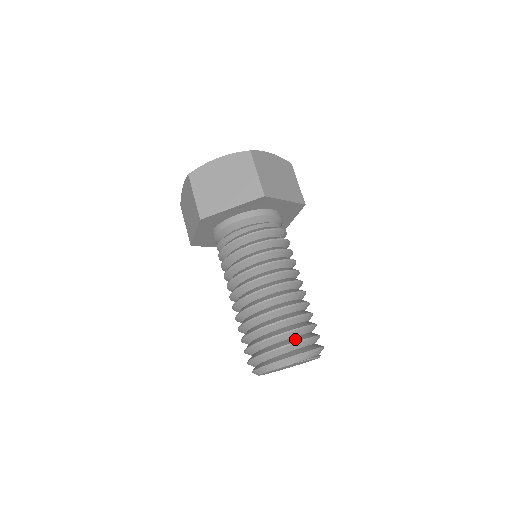
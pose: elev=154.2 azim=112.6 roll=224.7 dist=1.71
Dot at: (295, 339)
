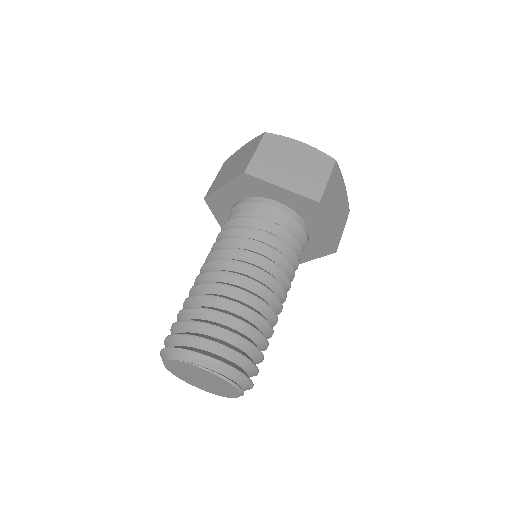
Dot at: (193, 333)
